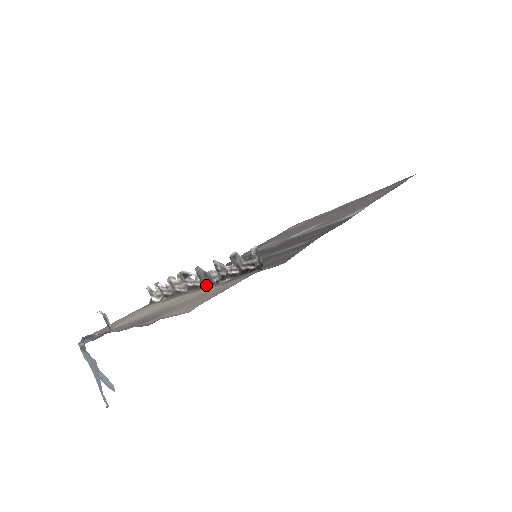
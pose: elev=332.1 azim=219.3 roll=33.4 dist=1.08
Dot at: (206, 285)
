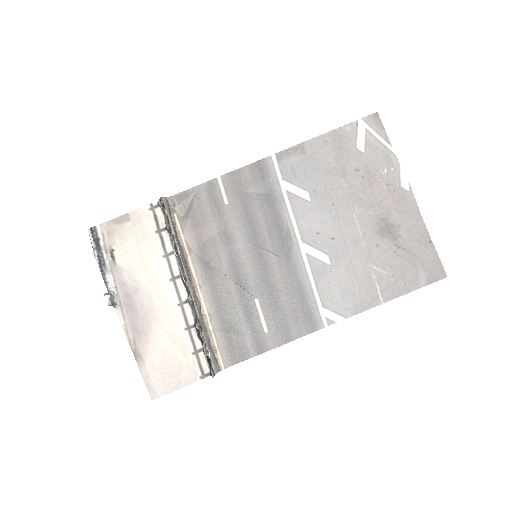
Dot at: occluded
